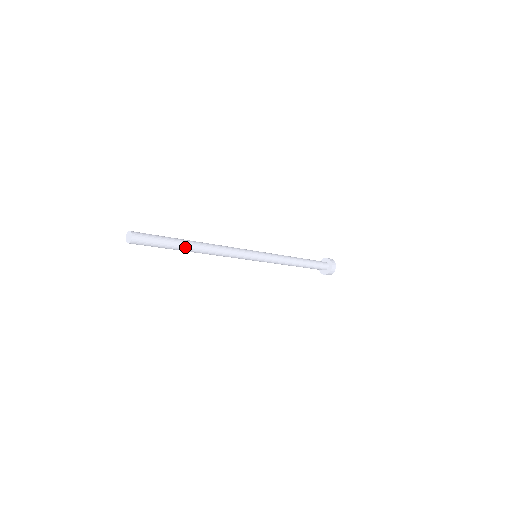
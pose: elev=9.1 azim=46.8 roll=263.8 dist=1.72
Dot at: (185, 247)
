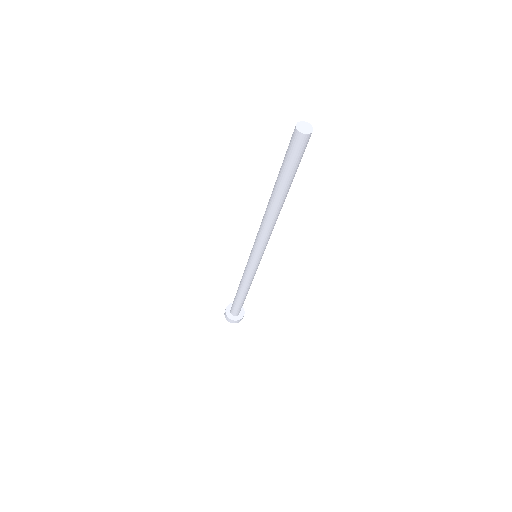
Dot at: (284, 192)
